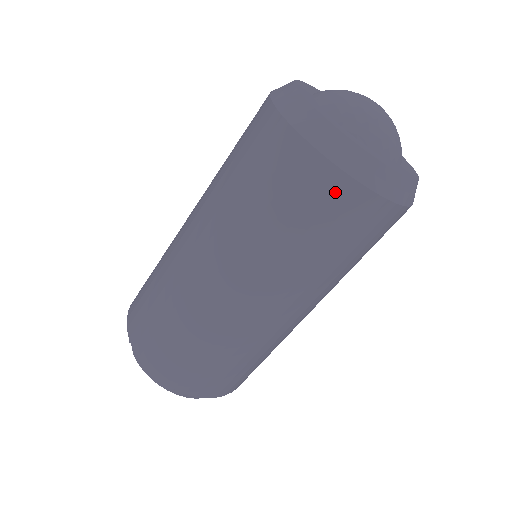
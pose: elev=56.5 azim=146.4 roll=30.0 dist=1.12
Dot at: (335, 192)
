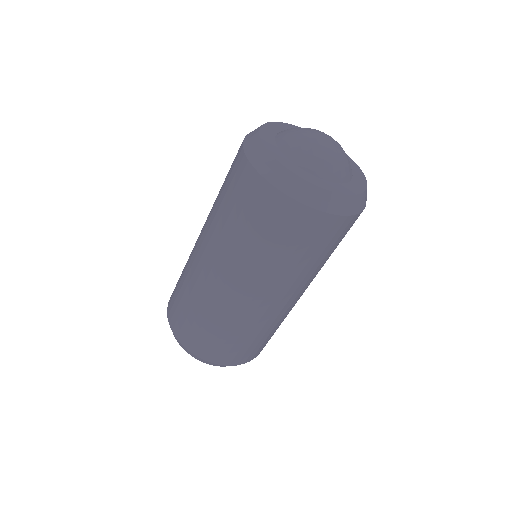
Dot at: (289, 213)
